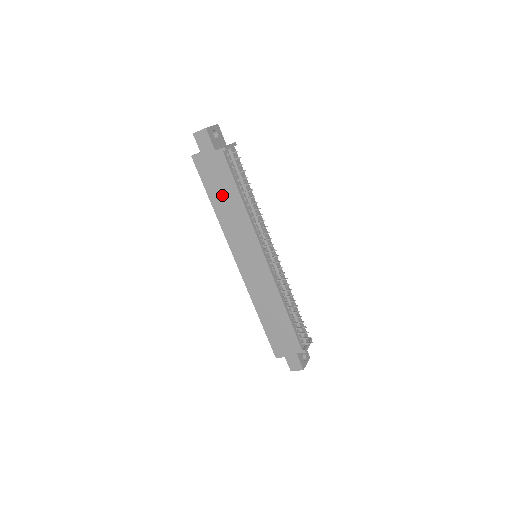
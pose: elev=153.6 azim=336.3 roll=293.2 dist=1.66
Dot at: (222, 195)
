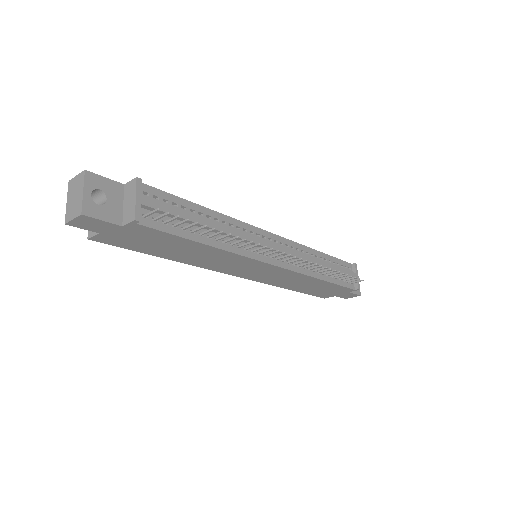
Dot at: (173, 250)
